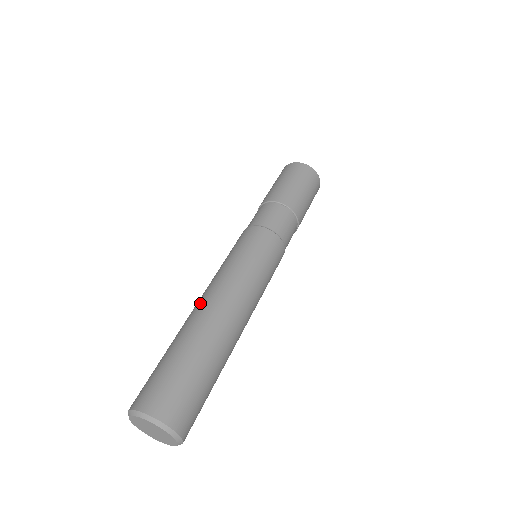
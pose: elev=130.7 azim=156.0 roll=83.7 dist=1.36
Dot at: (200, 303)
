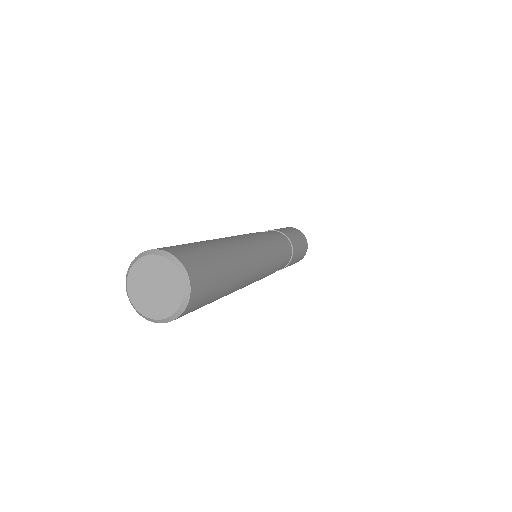
Dot at: occluded
